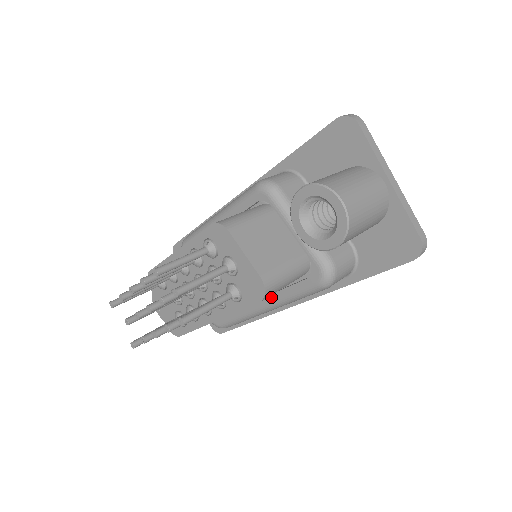
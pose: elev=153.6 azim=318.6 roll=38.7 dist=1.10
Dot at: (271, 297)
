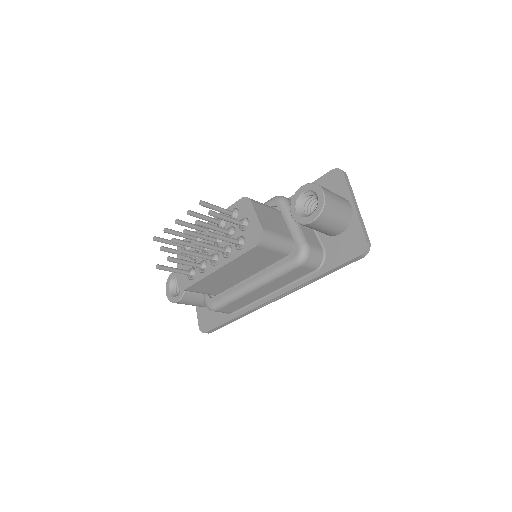
Dot at: (260, 274)
